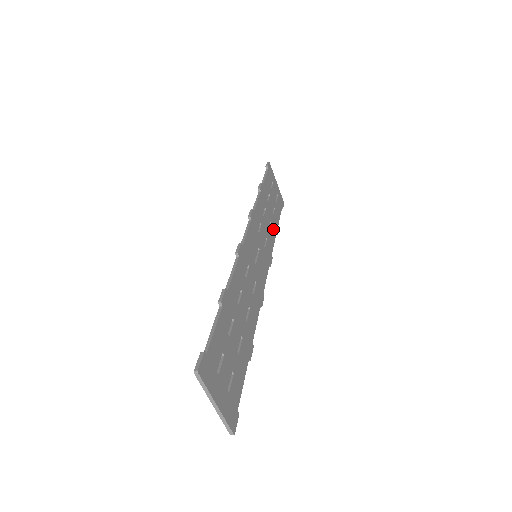
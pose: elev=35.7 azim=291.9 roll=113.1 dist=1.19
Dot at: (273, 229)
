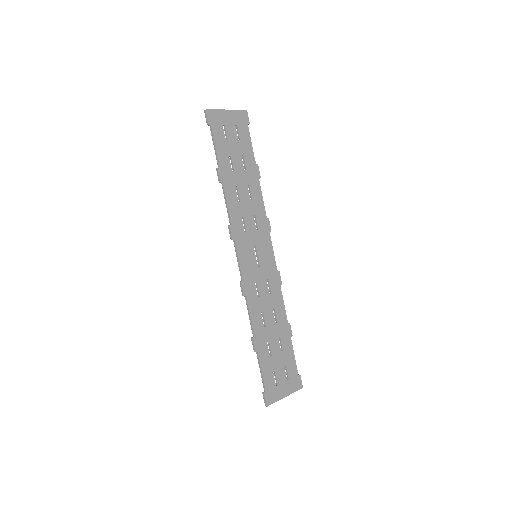
Dot at: (254, 185)
